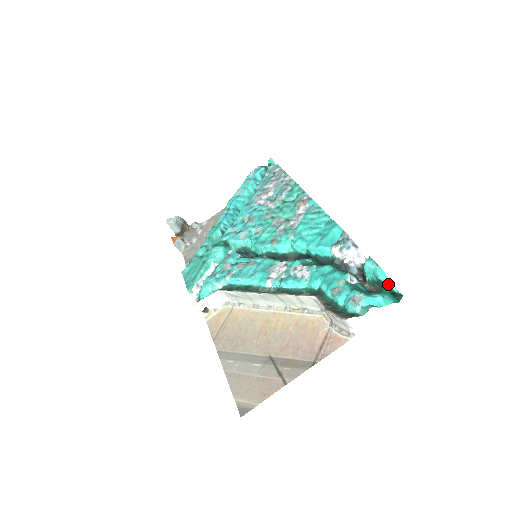
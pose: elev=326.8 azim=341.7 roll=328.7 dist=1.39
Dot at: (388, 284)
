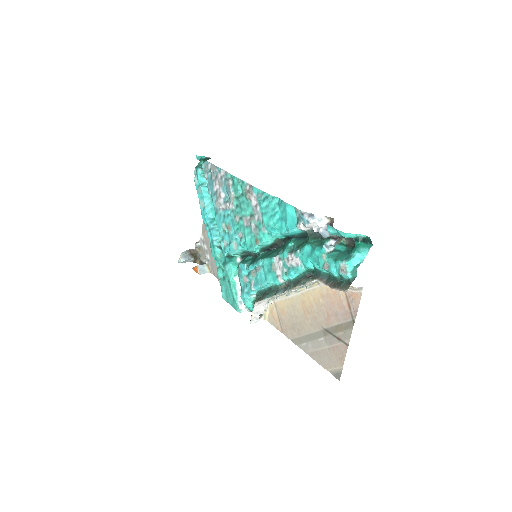
Dot at: (355, 236)
